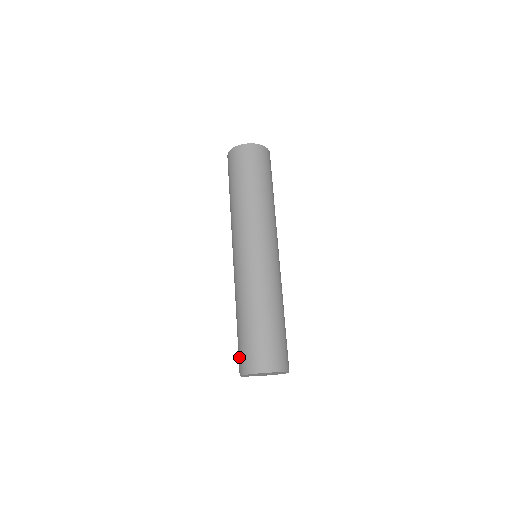
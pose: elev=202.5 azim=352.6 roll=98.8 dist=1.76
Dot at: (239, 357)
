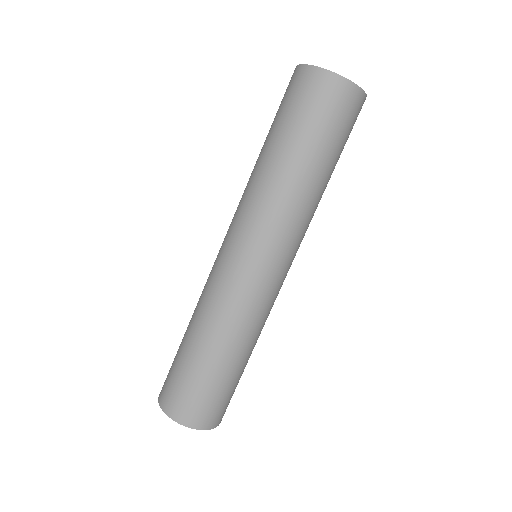
Dot at: (178, 395)
